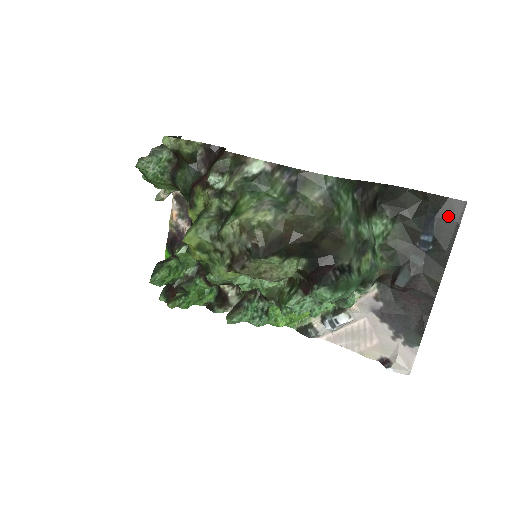
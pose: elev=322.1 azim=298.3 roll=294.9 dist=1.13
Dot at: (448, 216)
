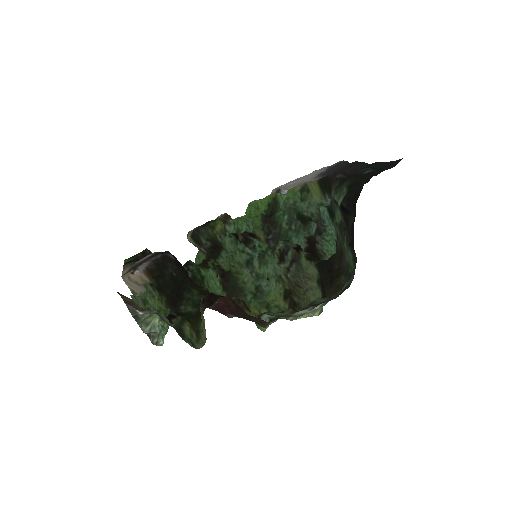
Dot at: (389, 167)
